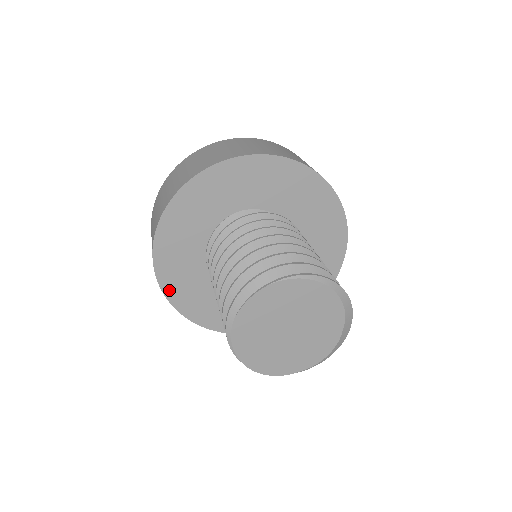
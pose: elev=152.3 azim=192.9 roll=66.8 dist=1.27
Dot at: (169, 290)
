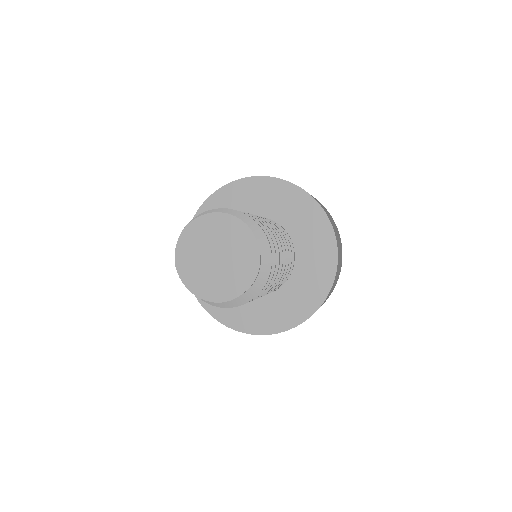
Dot at: (211, 309)
